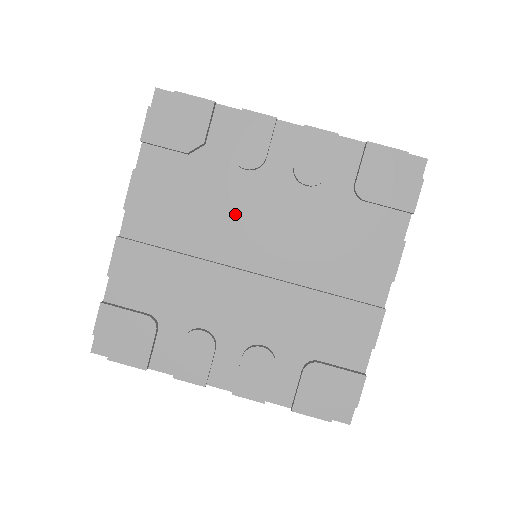
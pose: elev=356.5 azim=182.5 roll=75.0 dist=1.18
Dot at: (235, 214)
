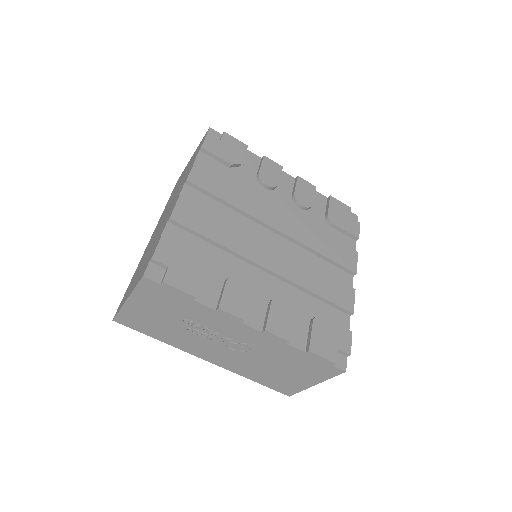
Dot at: (262, 207)
